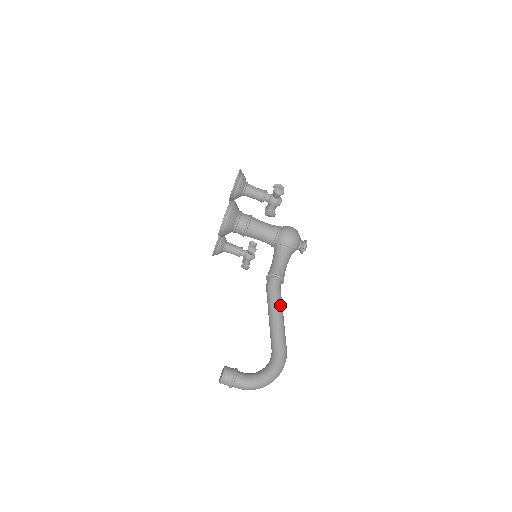
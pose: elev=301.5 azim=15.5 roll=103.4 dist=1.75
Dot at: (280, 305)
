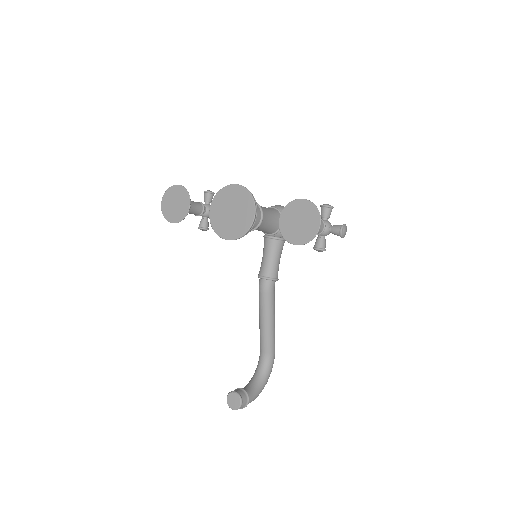
Dot at: occluded
